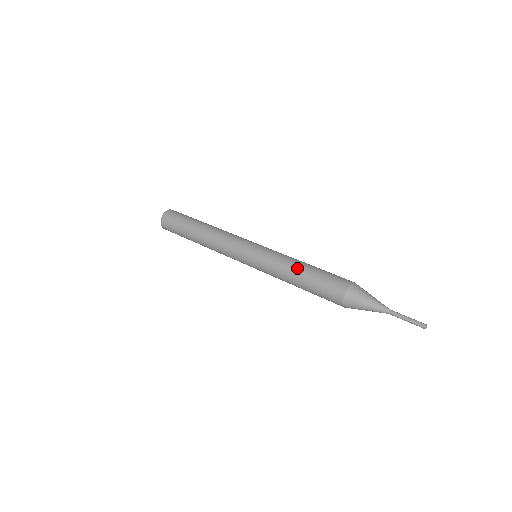
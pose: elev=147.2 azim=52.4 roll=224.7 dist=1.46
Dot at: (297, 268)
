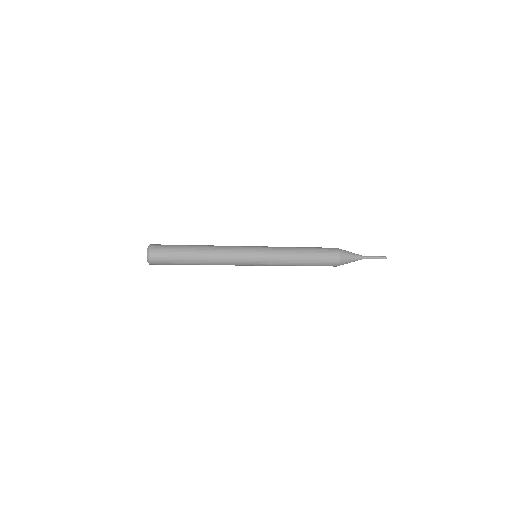
Dot at: occluded
